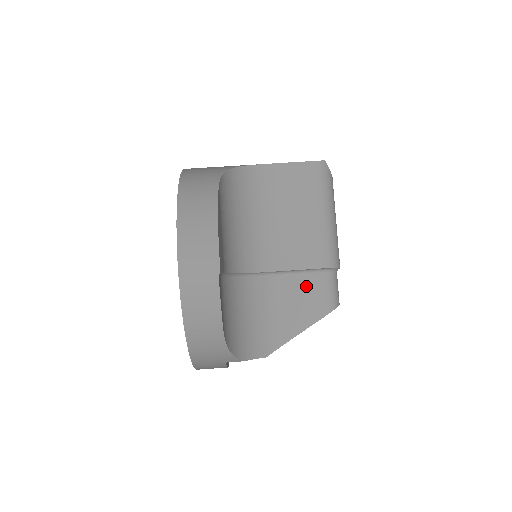
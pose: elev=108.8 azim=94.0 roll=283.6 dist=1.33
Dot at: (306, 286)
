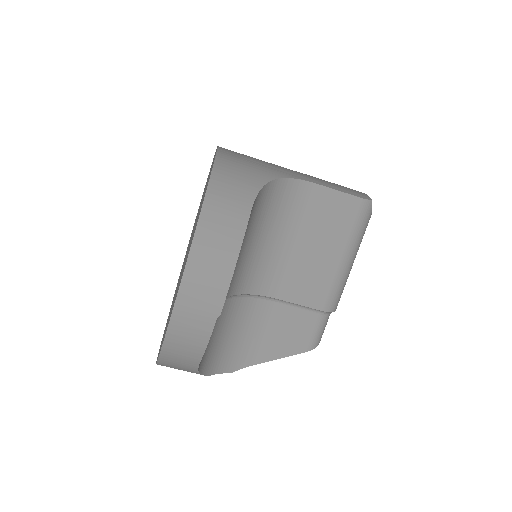
Dot at: (296, 320)
